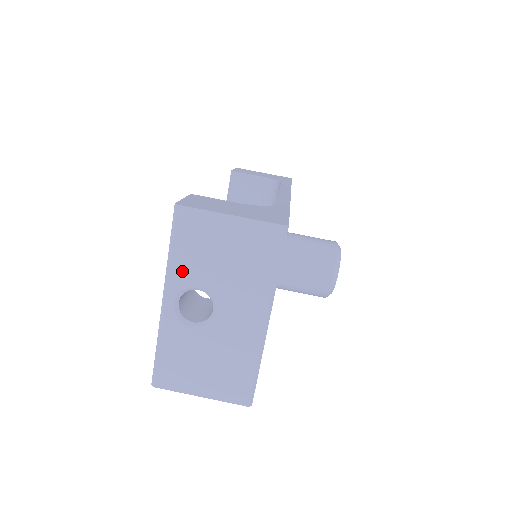
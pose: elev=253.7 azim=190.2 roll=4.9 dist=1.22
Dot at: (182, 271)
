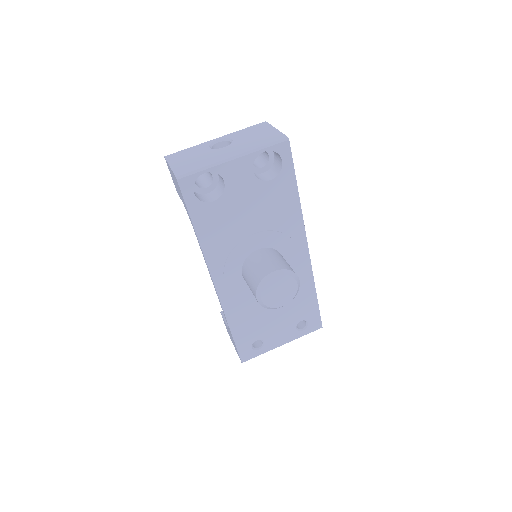
Dot at: (236, 134)
